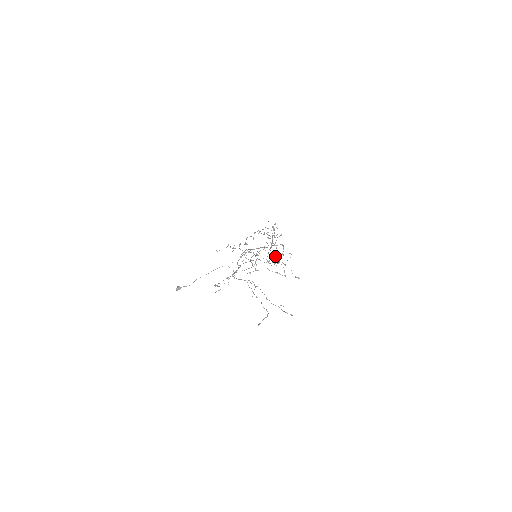
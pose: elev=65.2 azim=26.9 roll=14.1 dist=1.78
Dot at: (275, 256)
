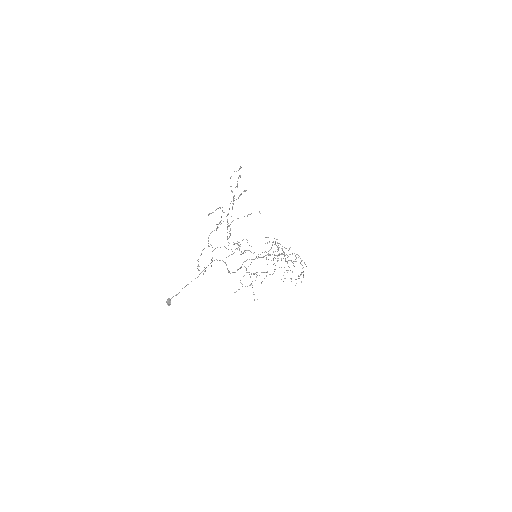
Dot at: (300, 274)
